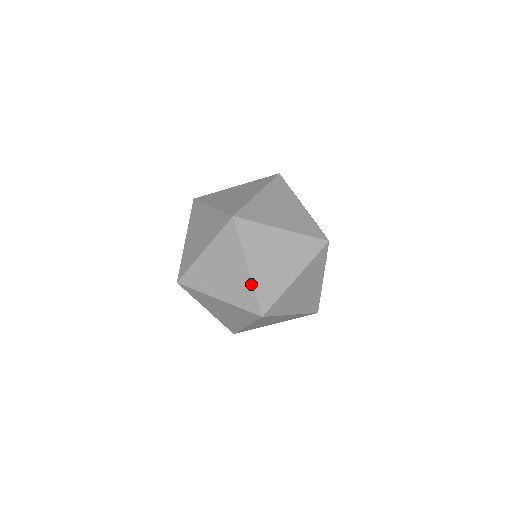
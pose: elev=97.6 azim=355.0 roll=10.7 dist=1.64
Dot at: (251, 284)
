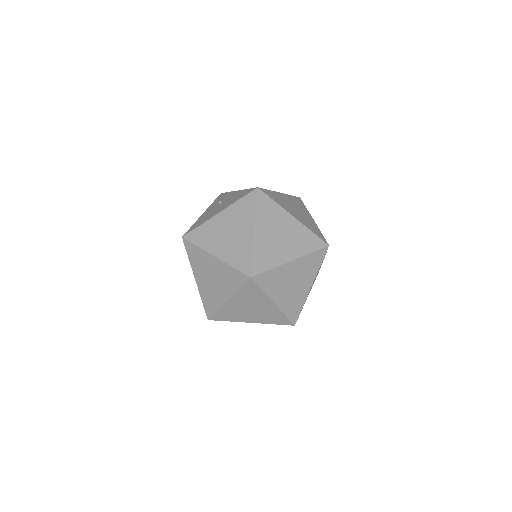
Dot at: (220, 306)
